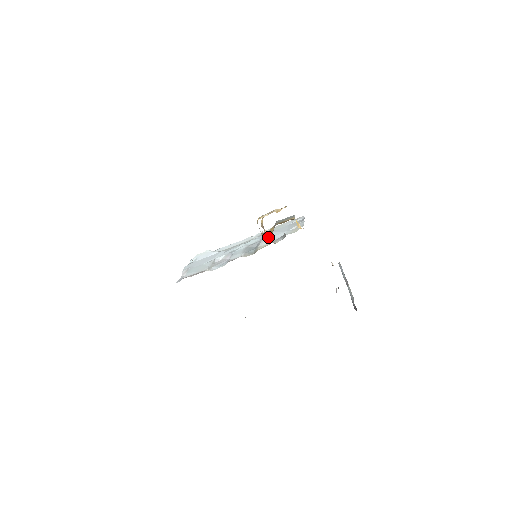
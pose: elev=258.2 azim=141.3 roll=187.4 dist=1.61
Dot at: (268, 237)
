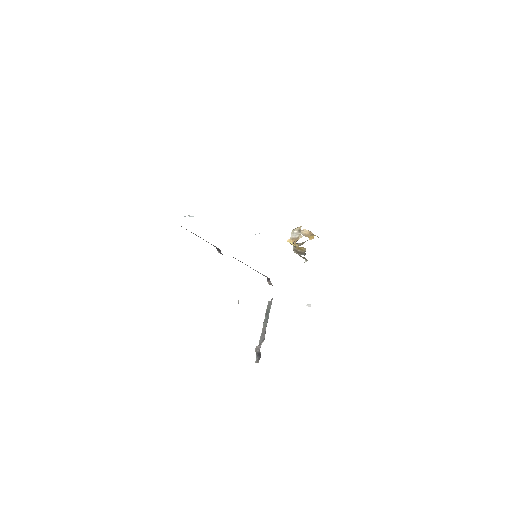
Dot at: (295, 245)
